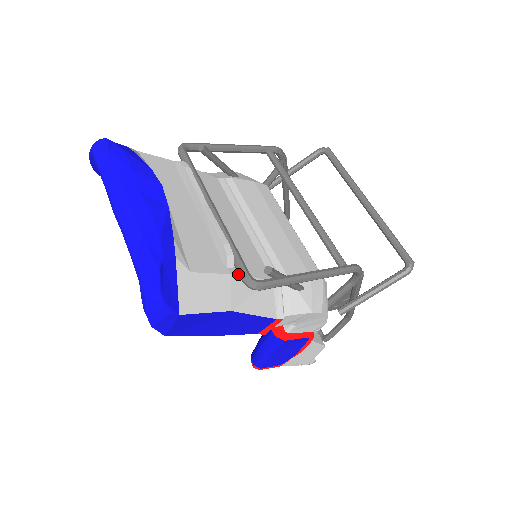
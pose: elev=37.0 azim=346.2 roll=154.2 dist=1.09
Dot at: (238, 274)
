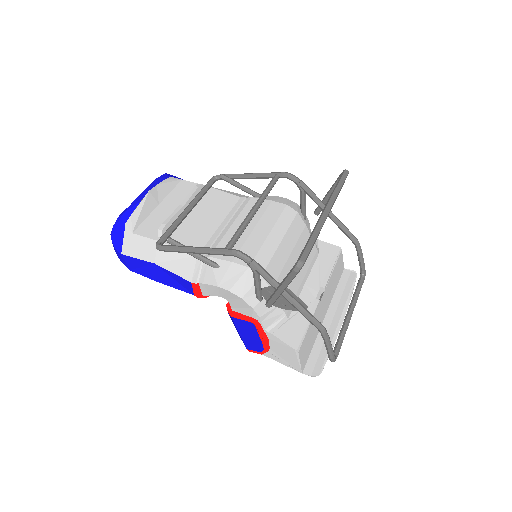
Dot at: (166, 243)
